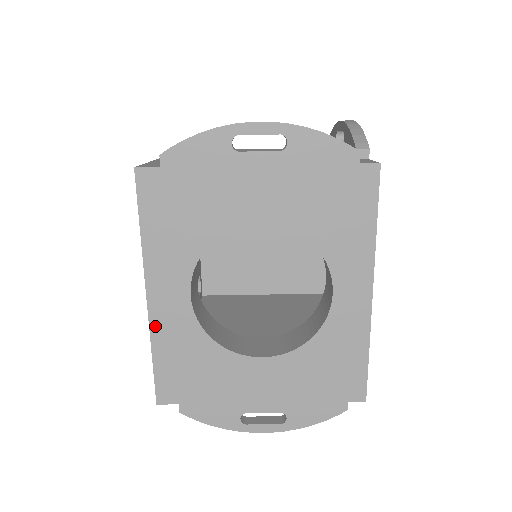
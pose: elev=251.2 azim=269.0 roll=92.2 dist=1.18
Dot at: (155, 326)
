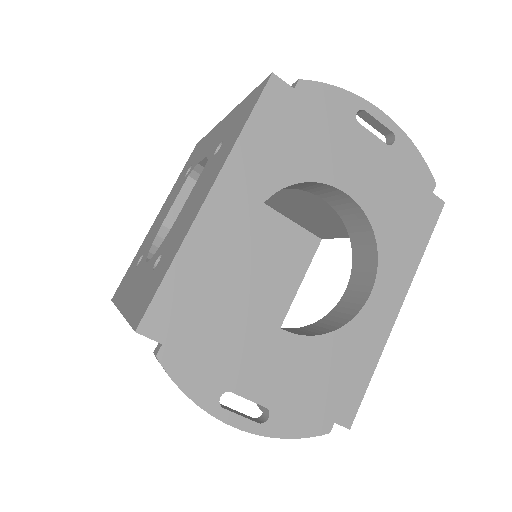
Dot at: (196, 233)
